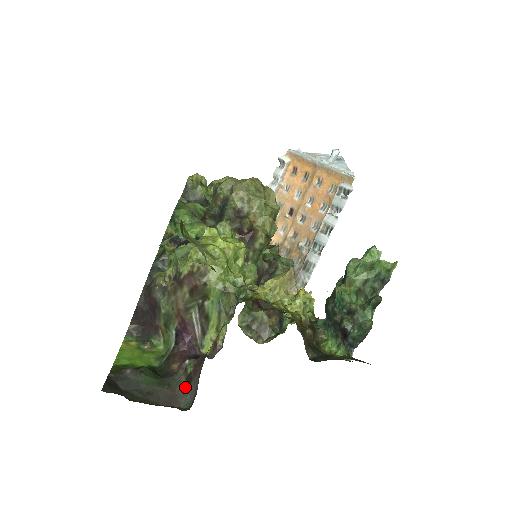
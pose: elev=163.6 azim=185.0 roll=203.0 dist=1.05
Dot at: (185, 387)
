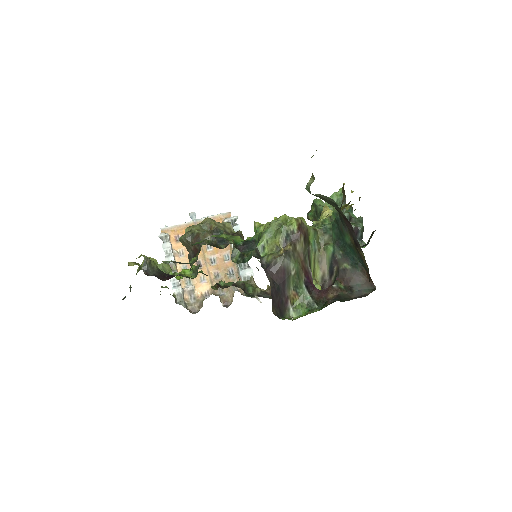
Dot at: (353, 293)
